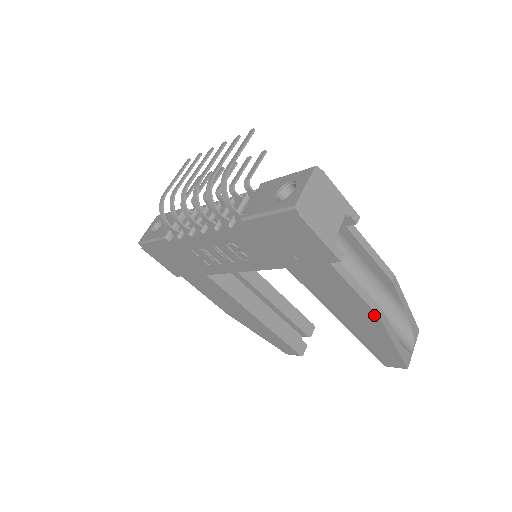
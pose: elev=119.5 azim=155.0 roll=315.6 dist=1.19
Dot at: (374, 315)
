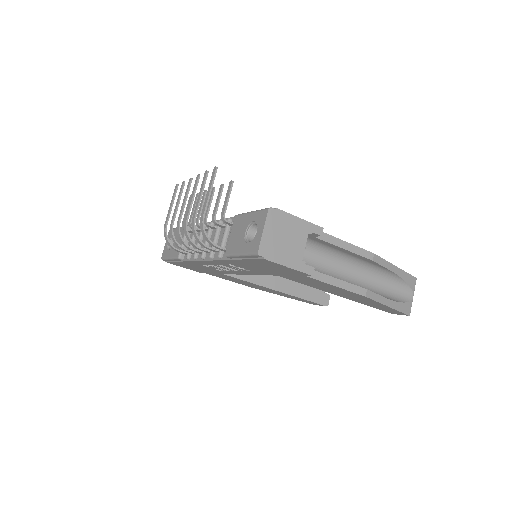
Dot at: (360, 295)
